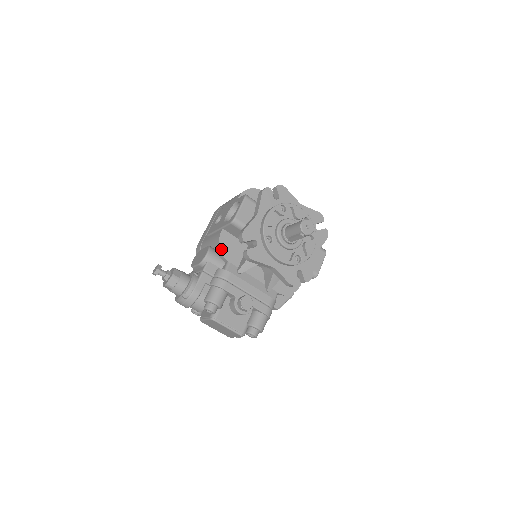
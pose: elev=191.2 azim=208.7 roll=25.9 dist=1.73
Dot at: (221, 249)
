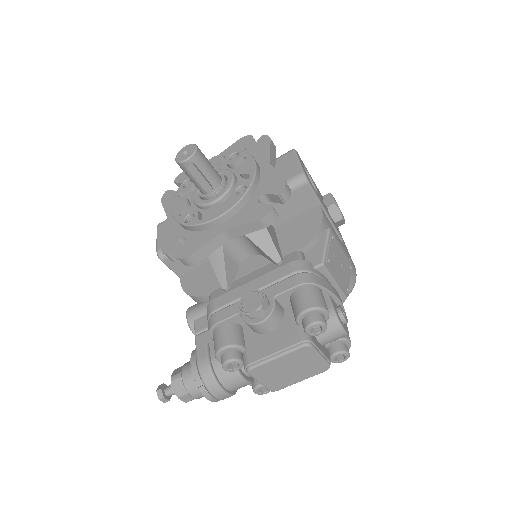
Dot at: (191, 294)
